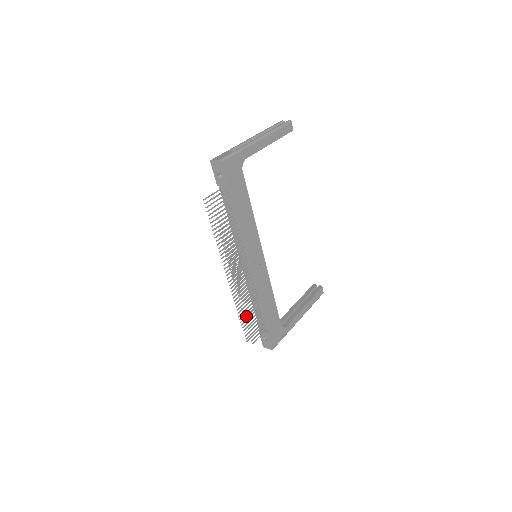
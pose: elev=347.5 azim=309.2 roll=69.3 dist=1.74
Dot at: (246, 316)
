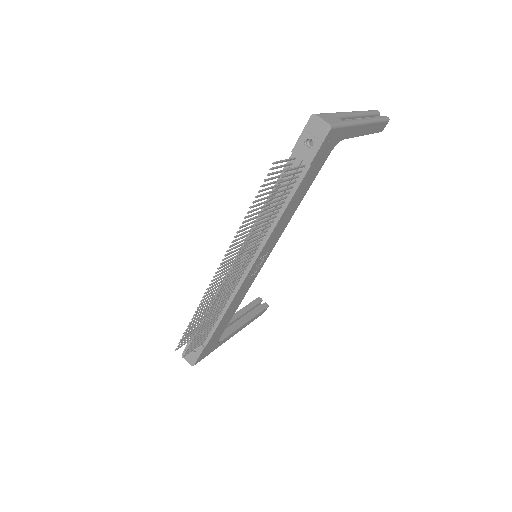
Dot at: (202, 325)
